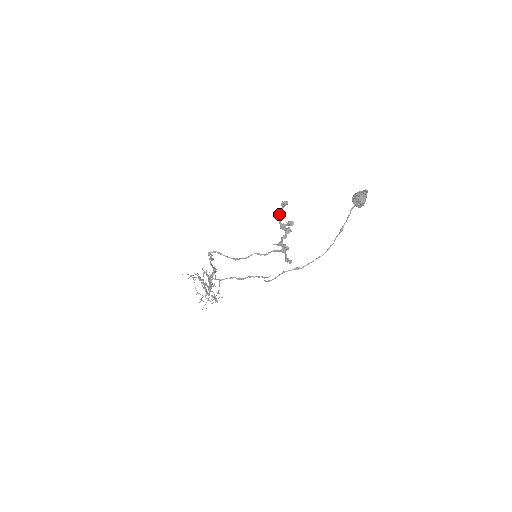
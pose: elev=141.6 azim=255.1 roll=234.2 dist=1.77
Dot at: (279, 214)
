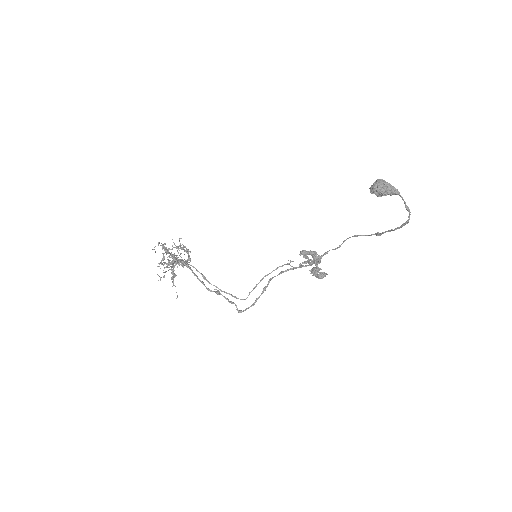
Dot at: occluded
